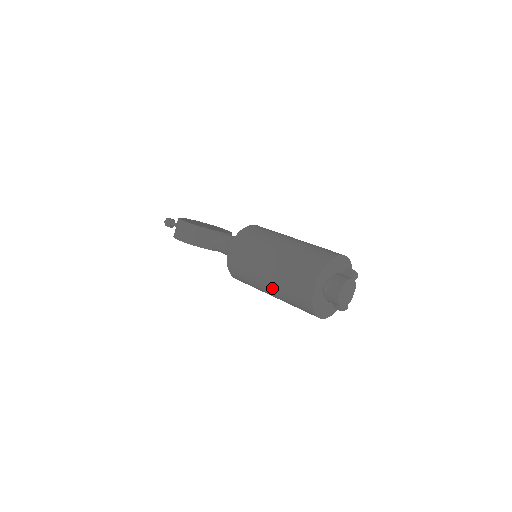
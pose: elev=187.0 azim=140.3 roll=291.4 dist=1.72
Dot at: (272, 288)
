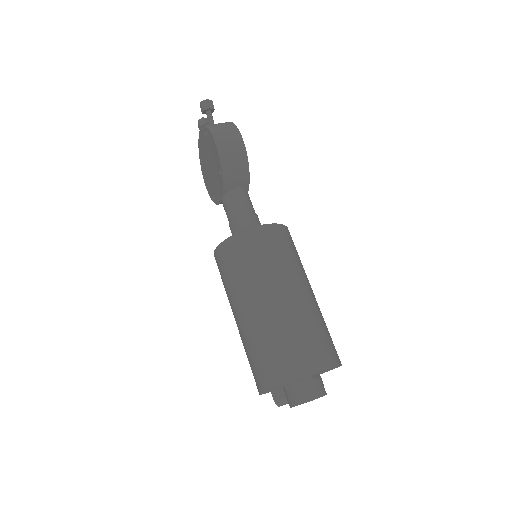
Dot at: (262, 314)
